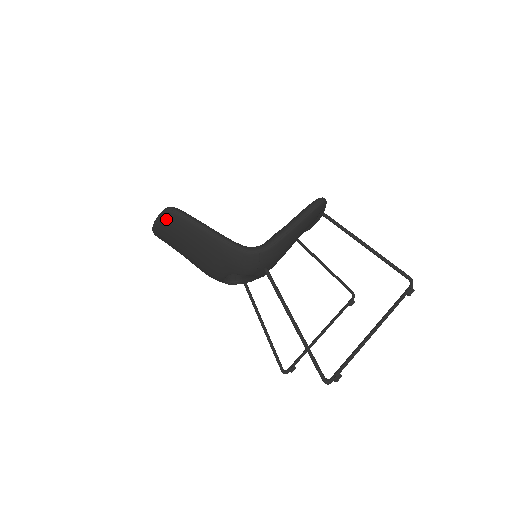
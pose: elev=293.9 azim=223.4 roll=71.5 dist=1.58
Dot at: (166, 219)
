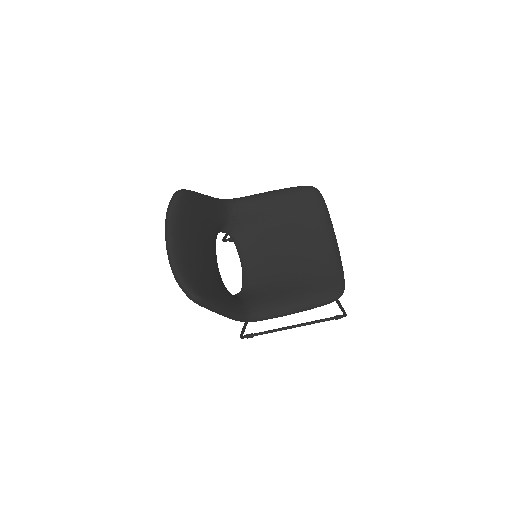
Dot at: occluded
